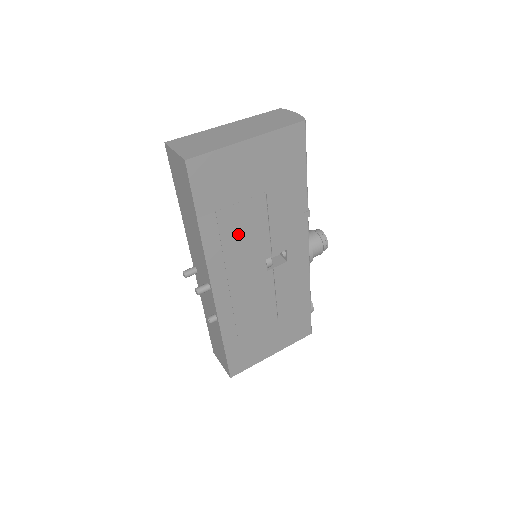
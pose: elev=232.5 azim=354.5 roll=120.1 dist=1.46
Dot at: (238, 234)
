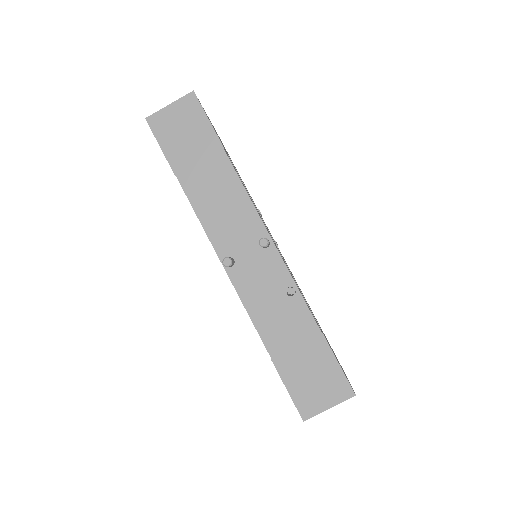
Dot at: occluded
